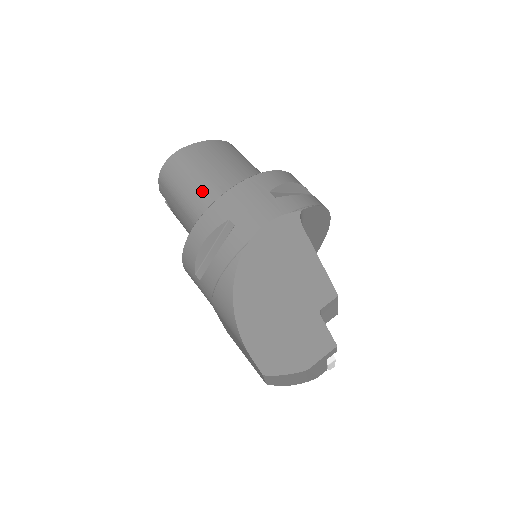
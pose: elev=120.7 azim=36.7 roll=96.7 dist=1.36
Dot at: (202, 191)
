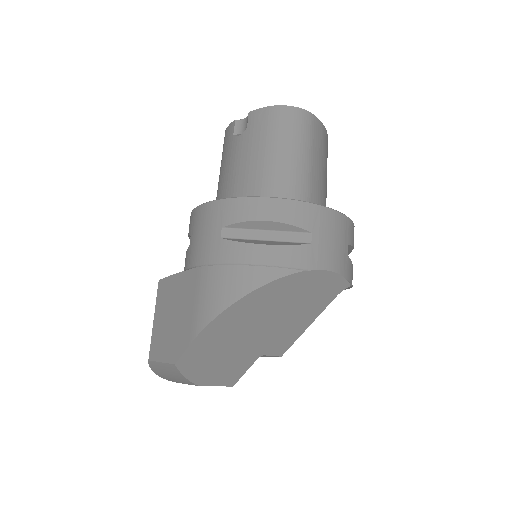
Dot at: (300, 173)
